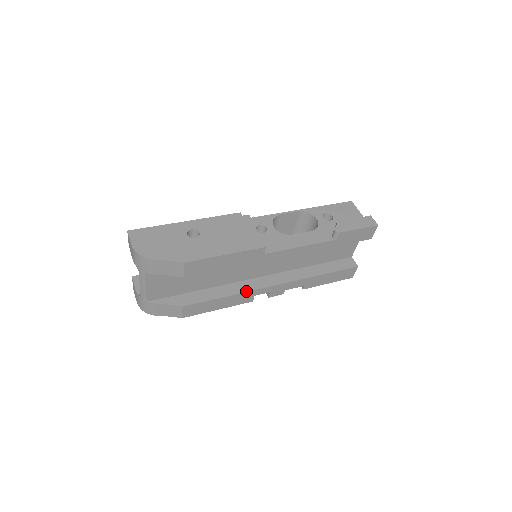
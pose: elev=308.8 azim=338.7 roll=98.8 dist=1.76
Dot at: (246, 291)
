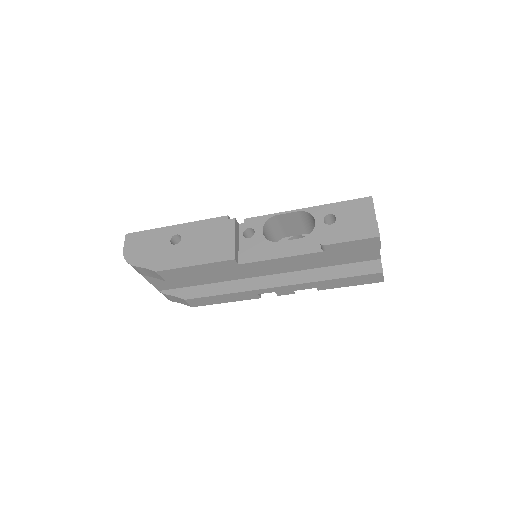
Dot at: (245, 290)
